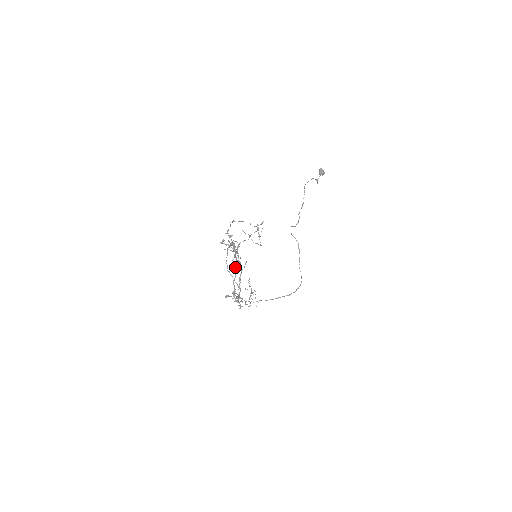
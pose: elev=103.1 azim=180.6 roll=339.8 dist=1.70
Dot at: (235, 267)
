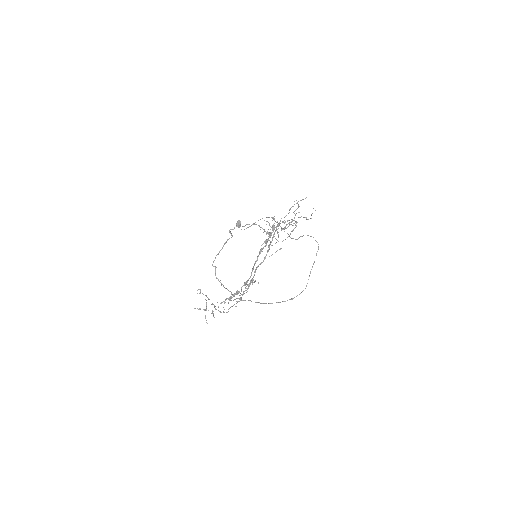
Dot at: (260, 253)
